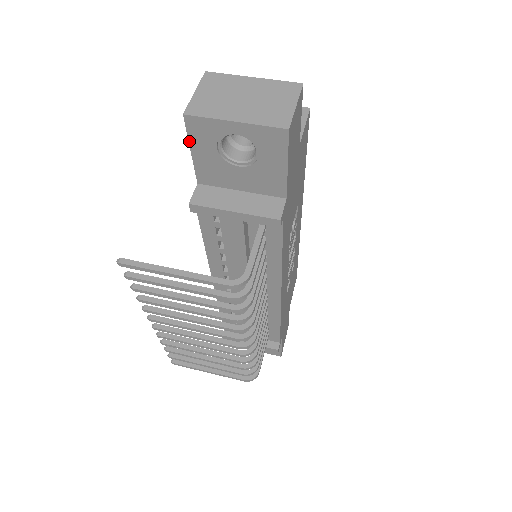
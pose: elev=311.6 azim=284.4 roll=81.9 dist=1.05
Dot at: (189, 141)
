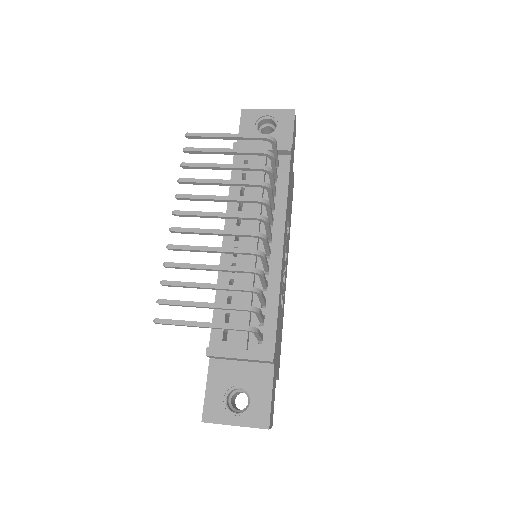
Dot at: (240, 123)
